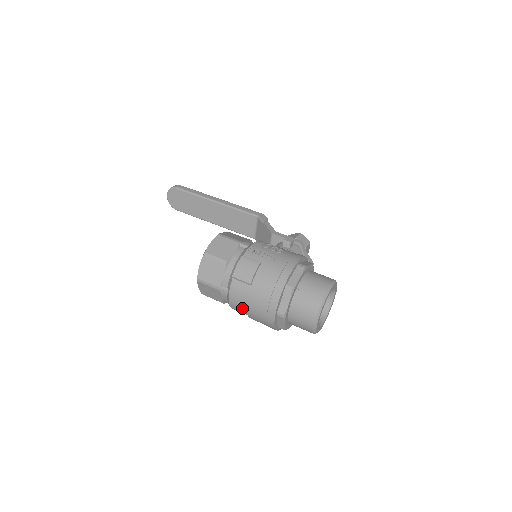
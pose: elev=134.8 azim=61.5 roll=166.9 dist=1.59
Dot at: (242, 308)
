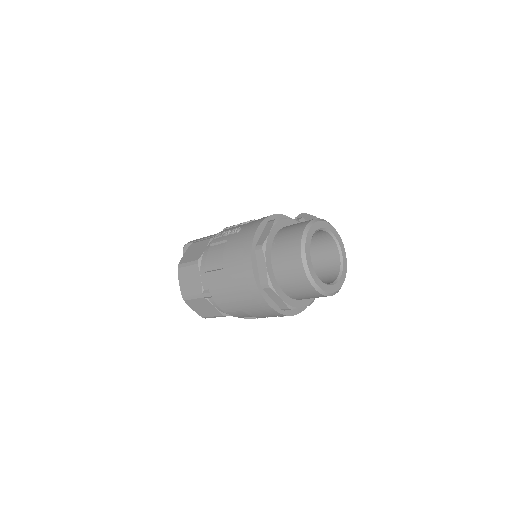
Dot at: (231, 304)
